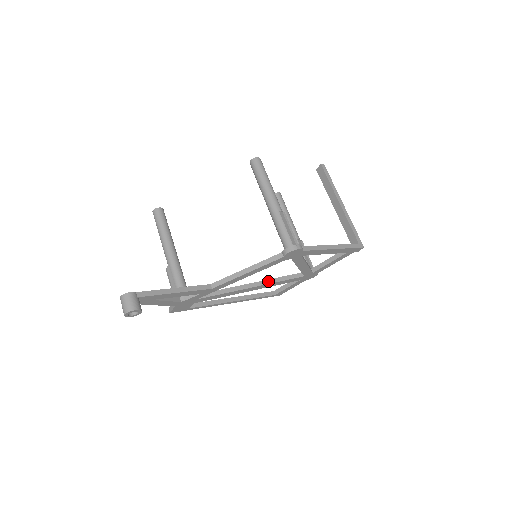
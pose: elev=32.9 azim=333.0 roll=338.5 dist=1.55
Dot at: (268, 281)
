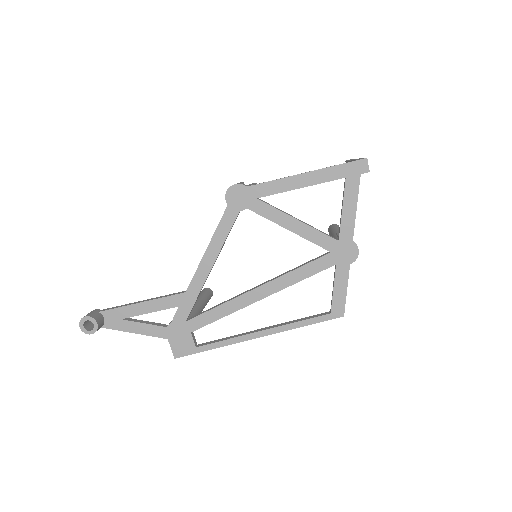
Dot at: (278, 276)
